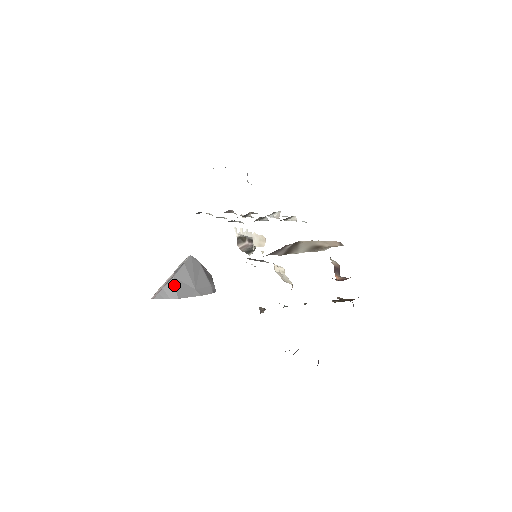
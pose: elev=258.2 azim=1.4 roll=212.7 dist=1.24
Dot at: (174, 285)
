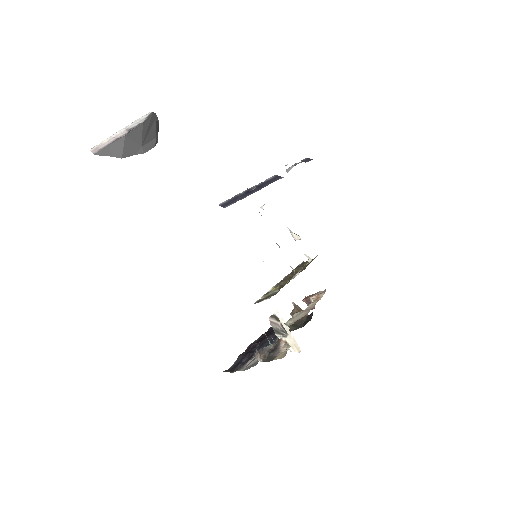
Dot at: (123, 144)
